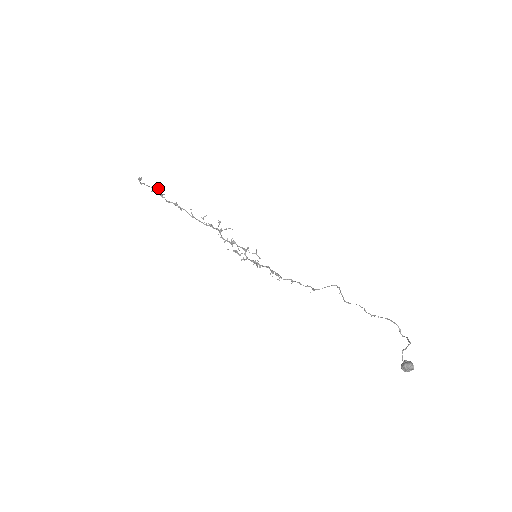
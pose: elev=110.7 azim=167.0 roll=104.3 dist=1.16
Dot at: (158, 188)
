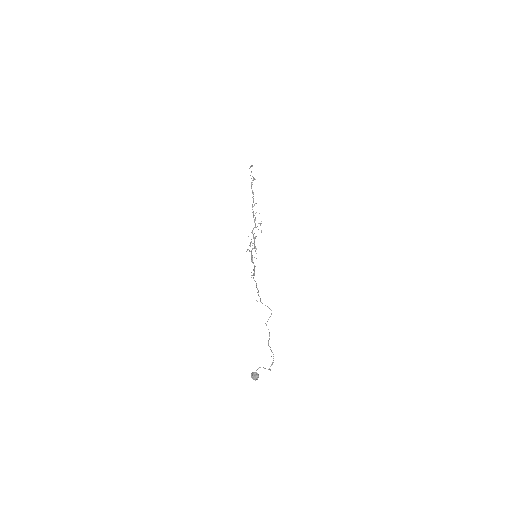
Dot at: occluded
